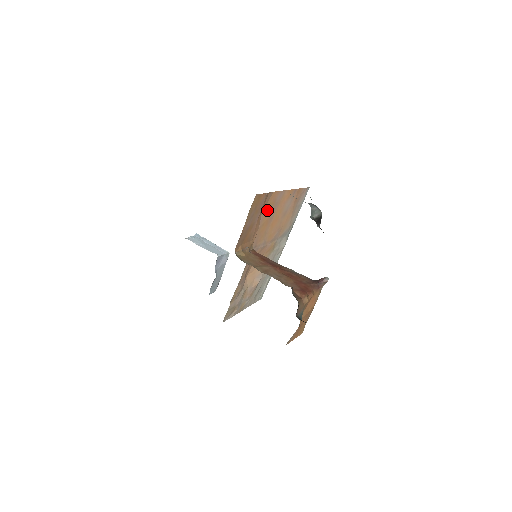
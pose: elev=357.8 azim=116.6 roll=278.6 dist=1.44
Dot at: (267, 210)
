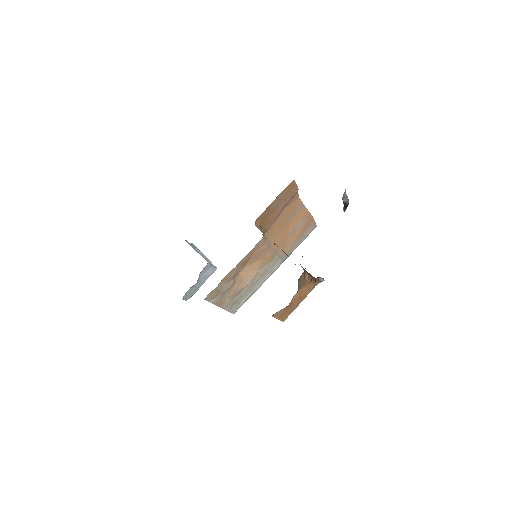
Dot at: (287, 212)
